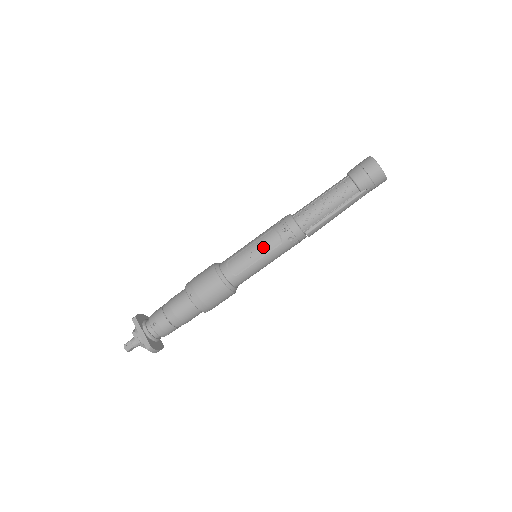
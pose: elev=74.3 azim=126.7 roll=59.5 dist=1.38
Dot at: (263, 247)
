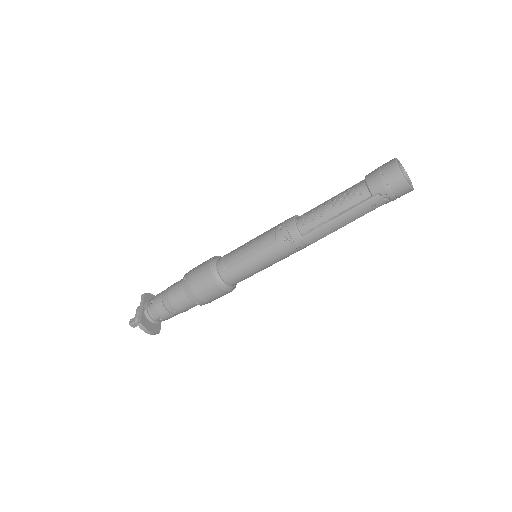
Dot at: (258, 243)
